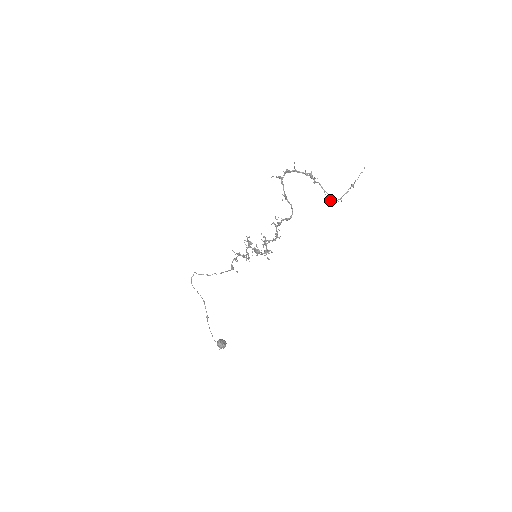
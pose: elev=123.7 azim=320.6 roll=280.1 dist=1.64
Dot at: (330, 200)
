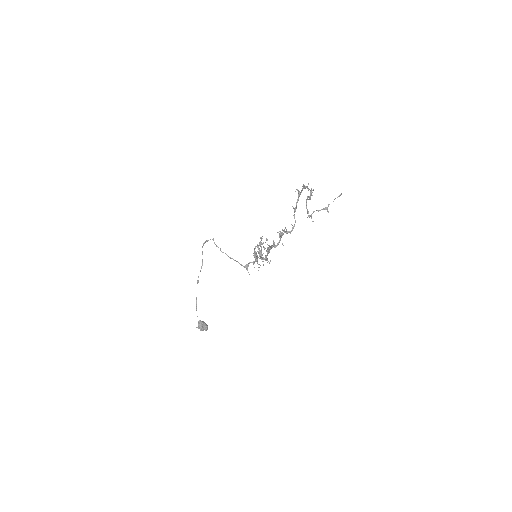
Dot at: occluded
